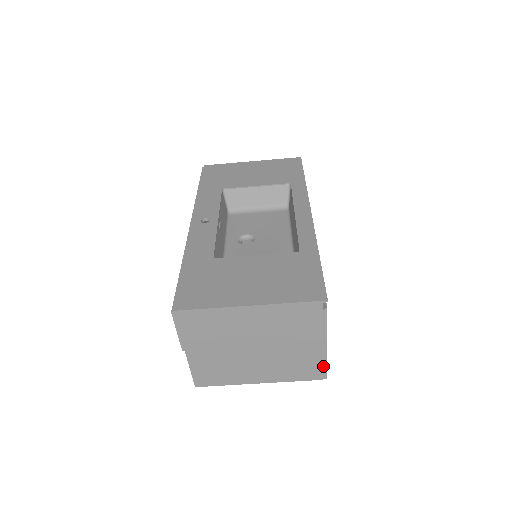
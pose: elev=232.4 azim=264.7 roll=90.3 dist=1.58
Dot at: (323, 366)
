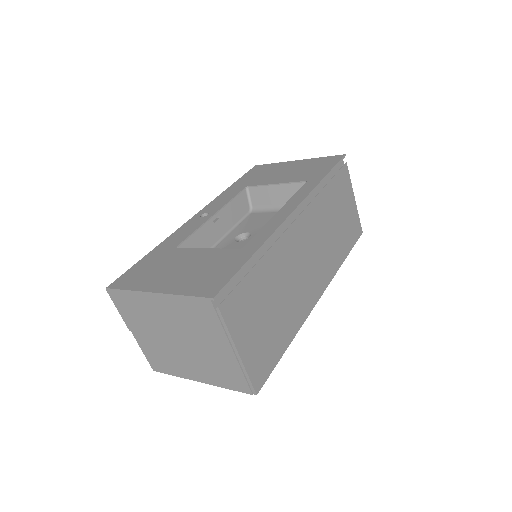
Dot at: (246, 378)
